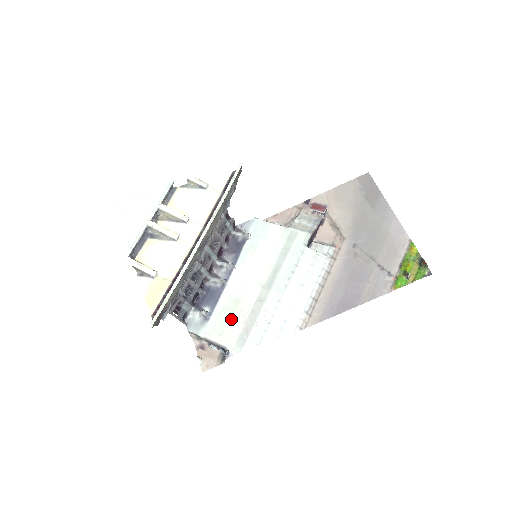
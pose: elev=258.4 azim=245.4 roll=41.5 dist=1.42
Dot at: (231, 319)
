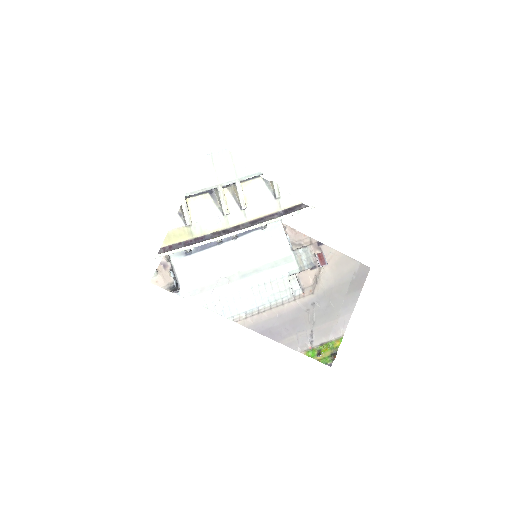
Dot at: (200, 271)
